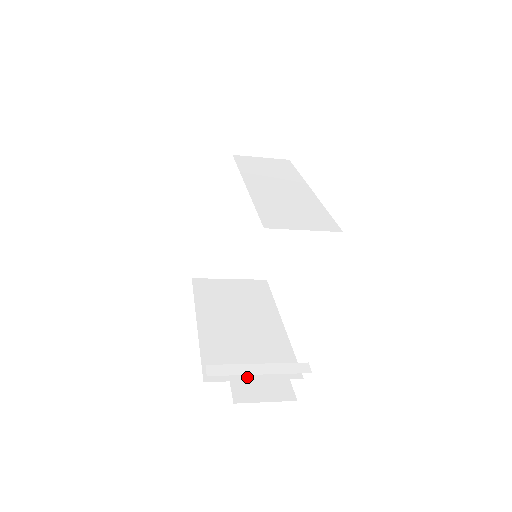
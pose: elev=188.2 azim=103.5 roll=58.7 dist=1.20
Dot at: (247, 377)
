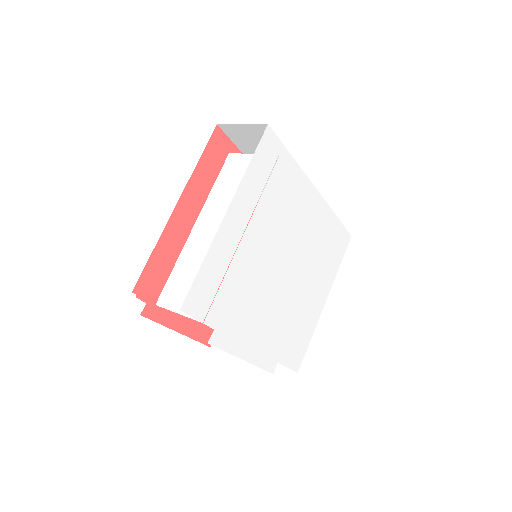
Dot at: occluded
